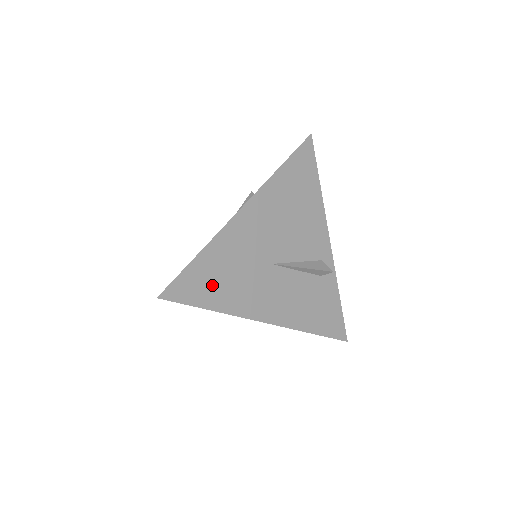
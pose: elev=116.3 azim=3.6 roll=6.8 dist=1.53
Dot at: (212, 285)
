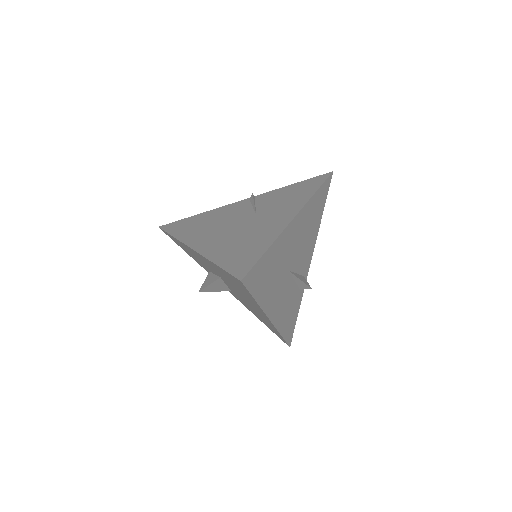
Dot at: (264, 279)
